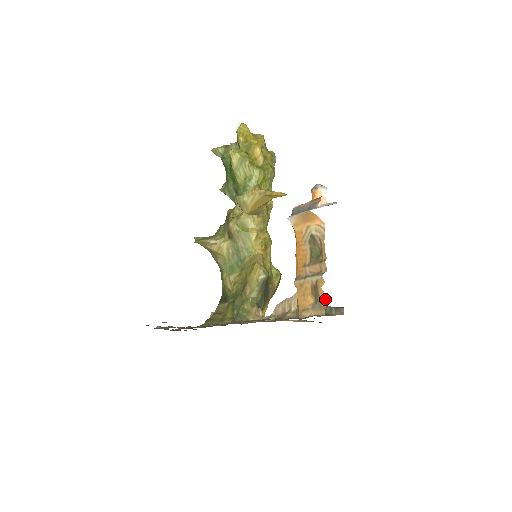
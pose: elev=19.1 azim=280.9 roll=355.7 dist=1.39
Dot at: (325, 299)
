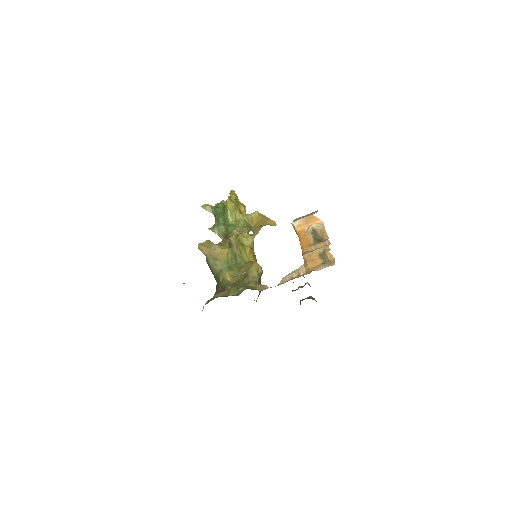
Dot at: (333, 257)
